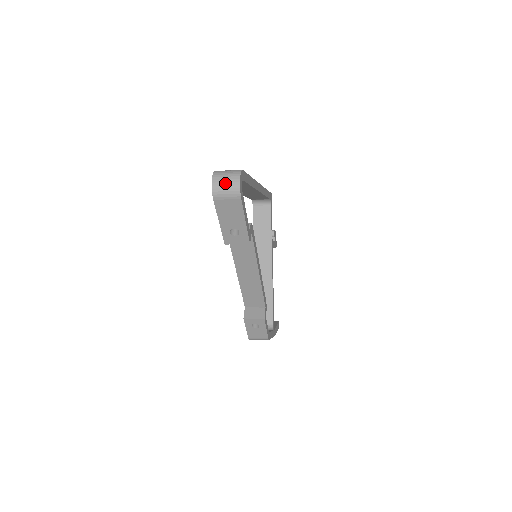
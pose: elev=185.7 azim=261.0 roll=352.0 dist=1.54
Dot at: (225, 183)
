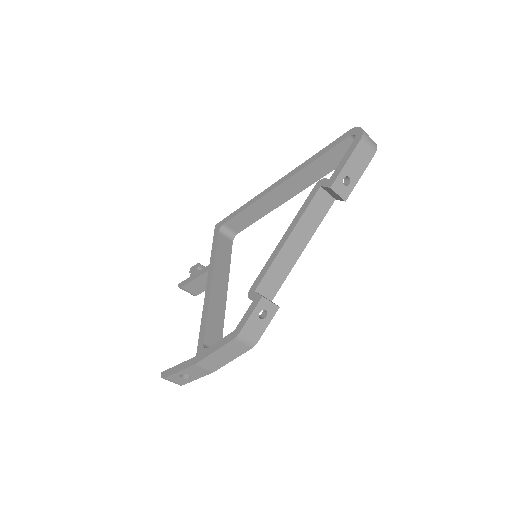
Dot at: occluded
